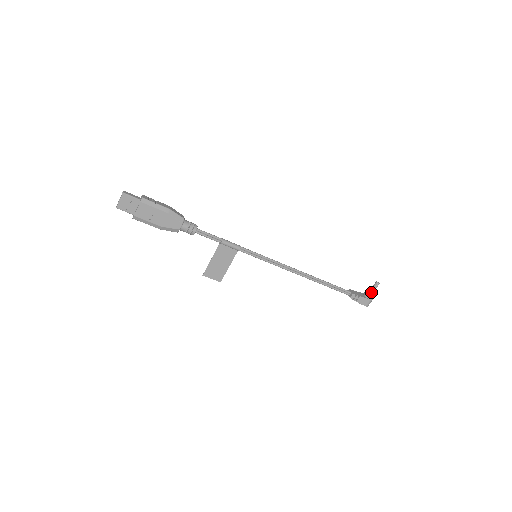
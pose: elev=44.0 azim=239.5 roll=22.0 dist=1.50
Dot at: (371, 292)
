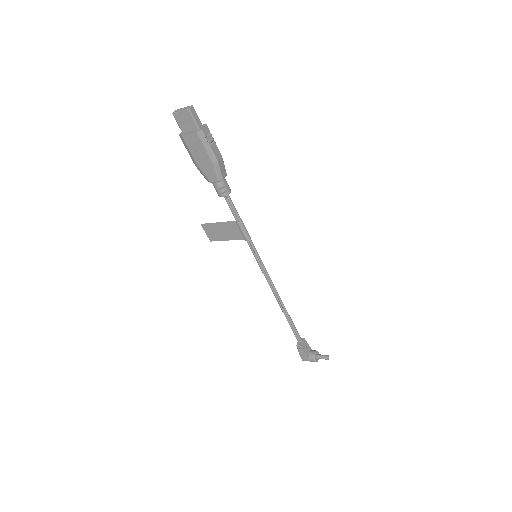
Dot at: (316, 357)
